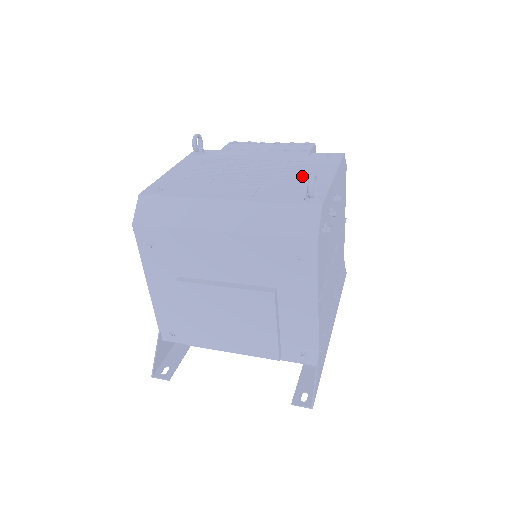
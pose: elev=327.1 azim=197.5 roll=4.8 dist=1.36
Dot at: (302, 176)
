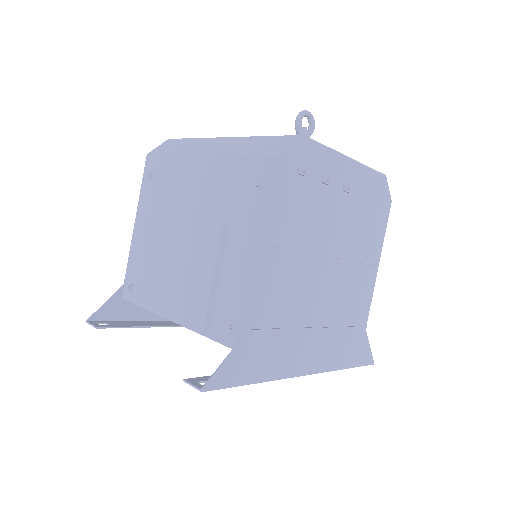
Dot at: occluded
